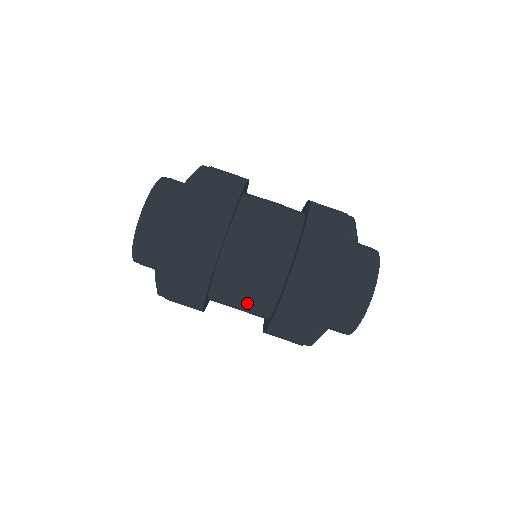
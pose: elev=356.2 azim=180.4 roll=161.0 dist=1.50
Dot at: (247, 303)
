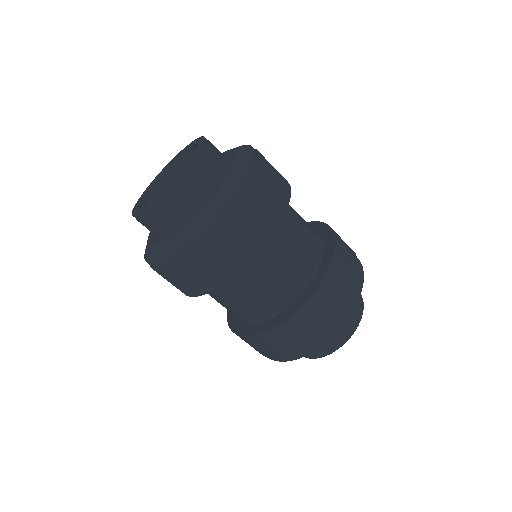
Dot at: occluded
